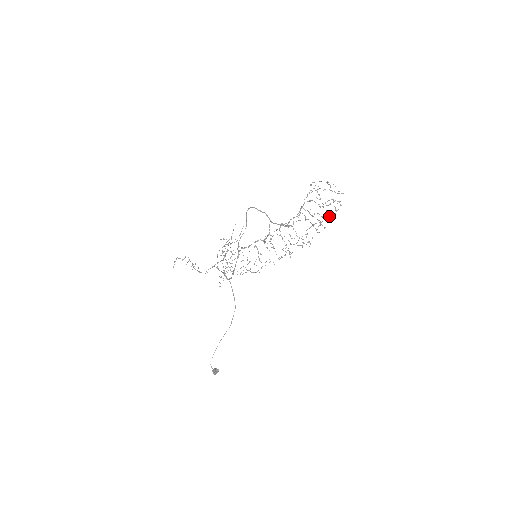
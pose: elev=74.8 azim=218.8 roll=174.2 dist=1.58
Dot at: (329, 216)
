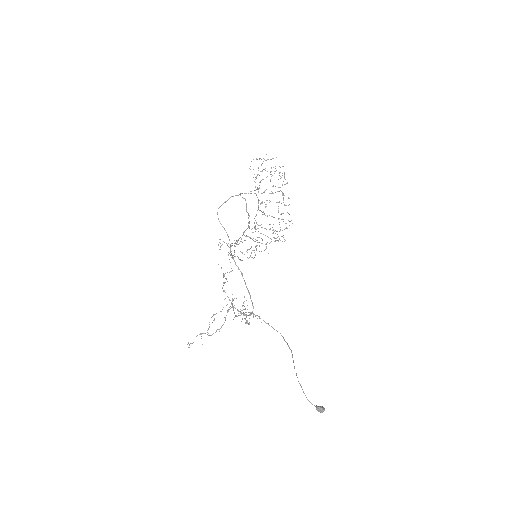
Dot at: occluded
